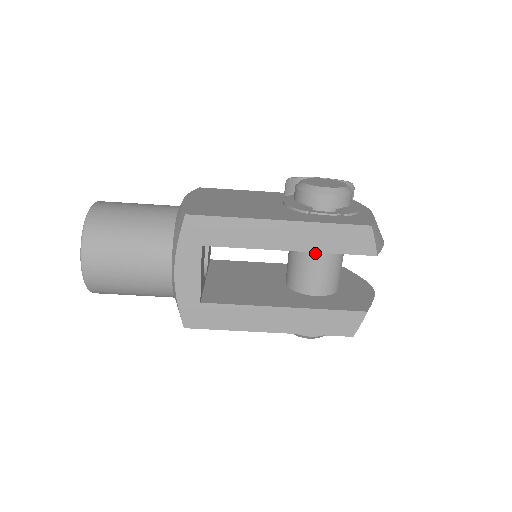
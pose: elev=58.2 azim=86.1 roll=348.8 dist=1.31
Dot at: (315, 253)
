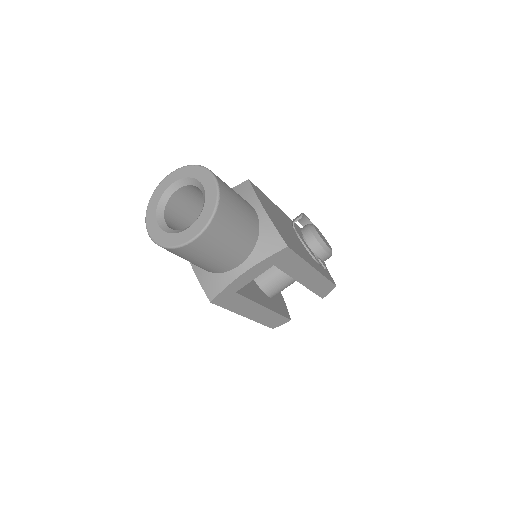
Dot at: occluded
